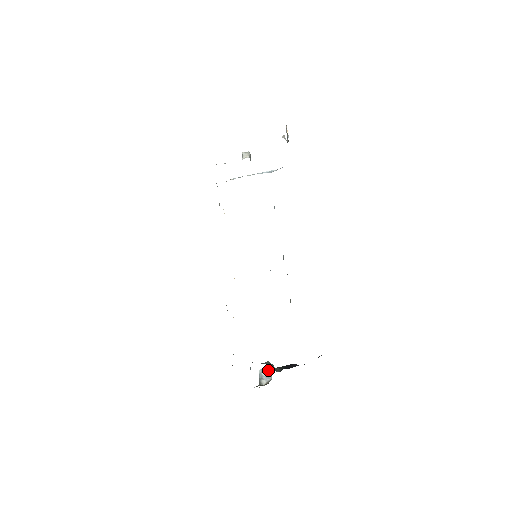
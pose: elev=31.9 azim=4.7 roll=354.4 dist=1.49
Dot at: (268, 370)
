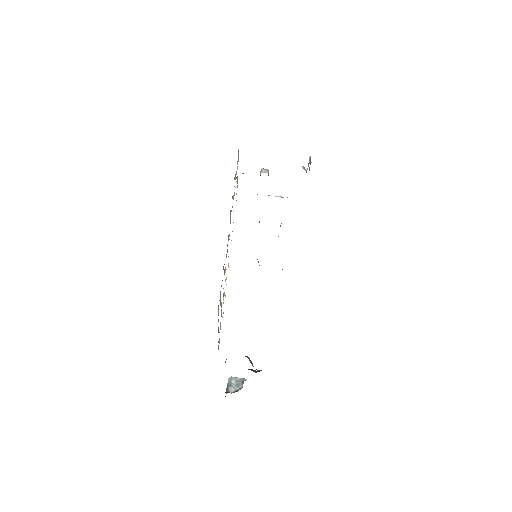
Dot at: (239, 379)
